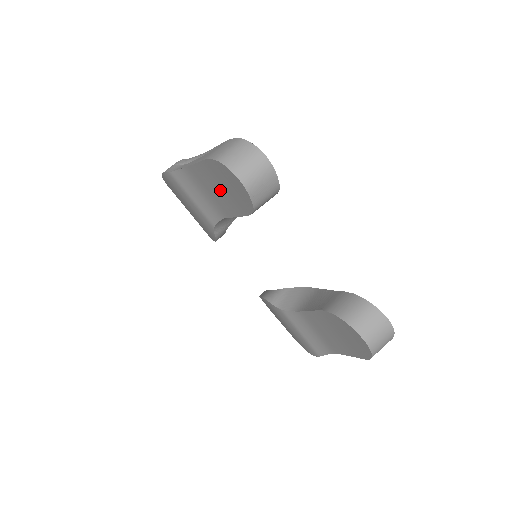
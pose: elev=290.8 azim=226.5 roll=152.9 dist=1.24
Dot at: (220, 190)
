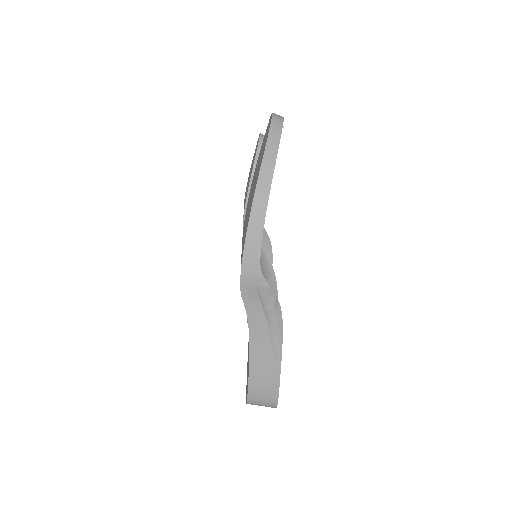
Dot at: occluded
